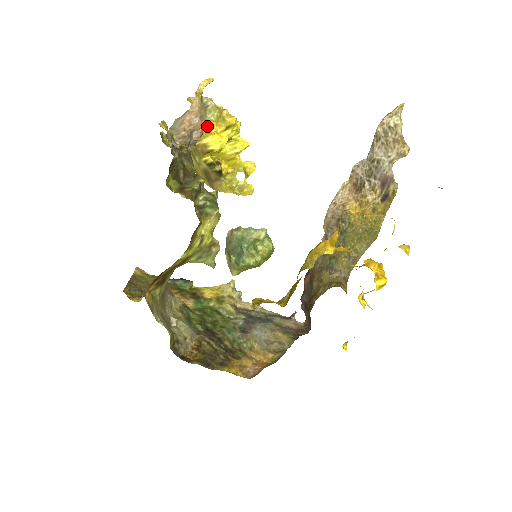
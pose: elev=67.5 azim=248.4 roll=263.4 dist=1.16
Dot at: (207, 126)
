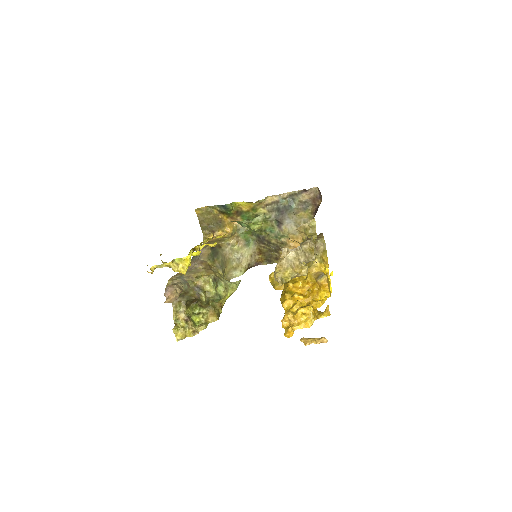
Dot at: occluded
